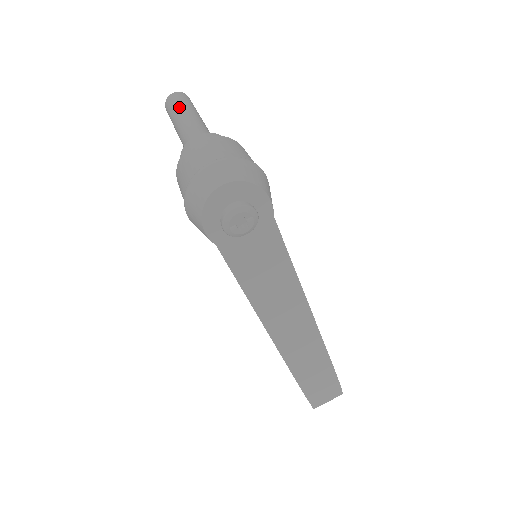
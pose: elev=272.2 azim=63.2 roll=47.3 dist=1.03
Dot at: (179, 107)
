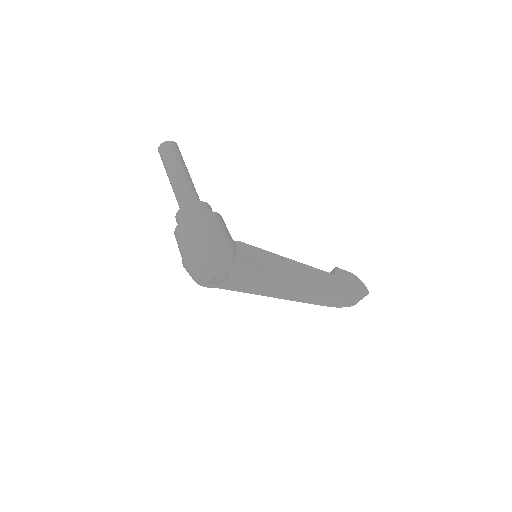
Dot at: (165, 166)
